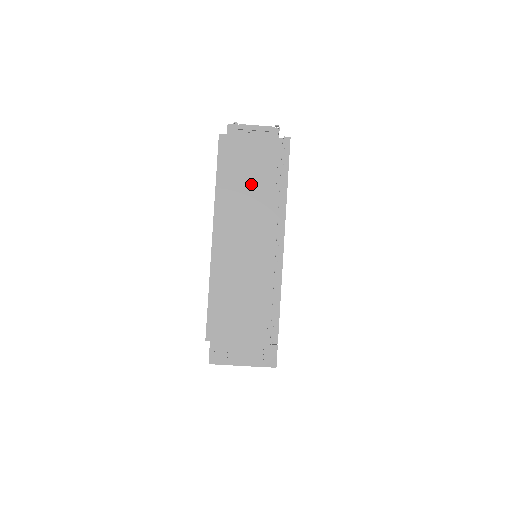
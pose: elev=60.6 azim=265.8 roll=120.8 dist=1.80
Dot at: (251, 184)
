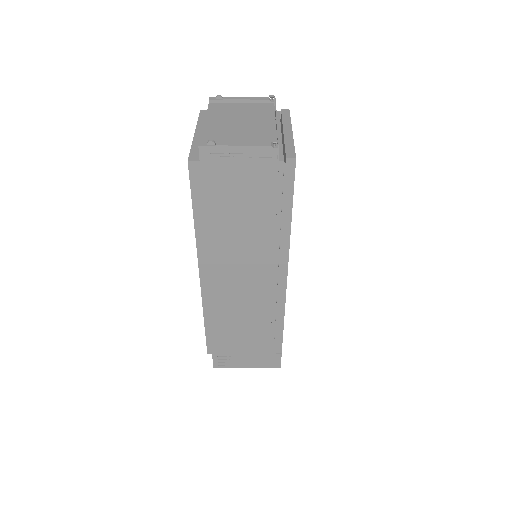
Dot at: (242, 220)
